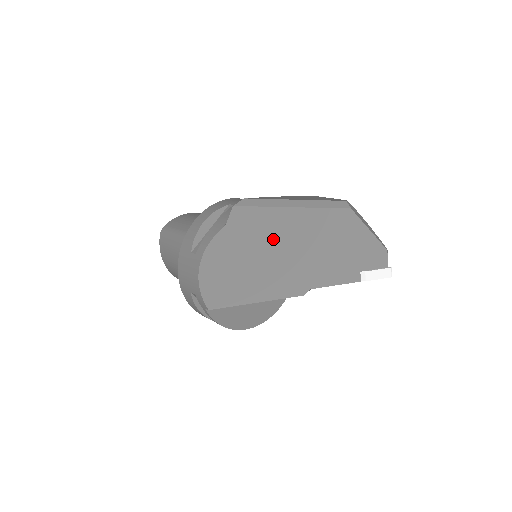
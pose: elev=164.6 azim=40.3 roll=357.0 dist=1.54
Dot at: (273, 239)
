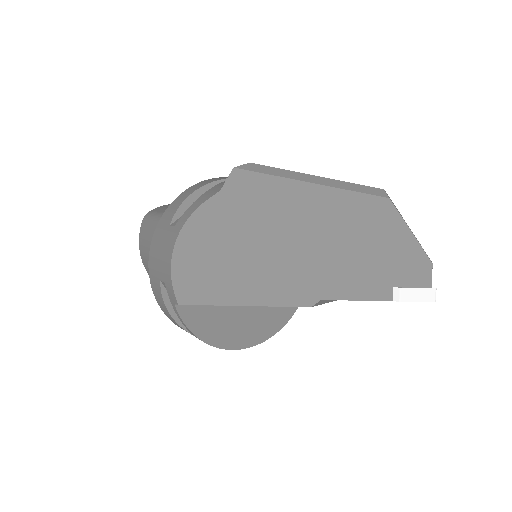
Dot at: (280, 221)
